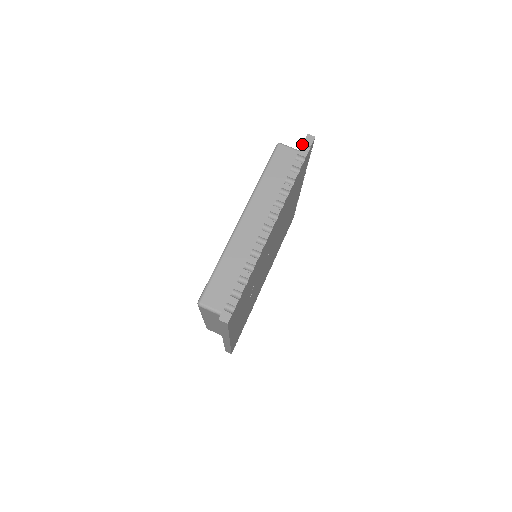
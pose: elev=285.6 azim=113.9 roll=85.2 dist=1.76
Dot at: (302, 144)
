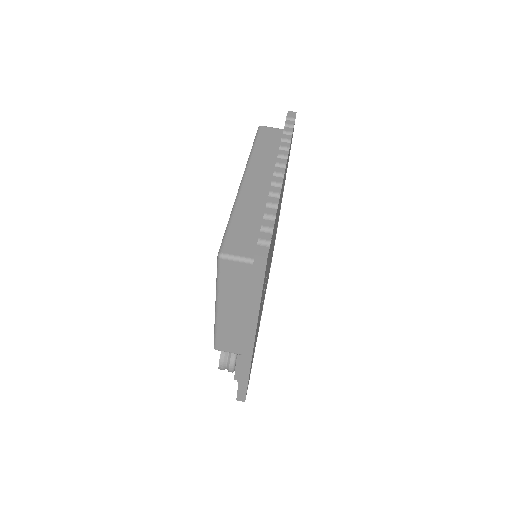
Dot at: (286, 118)
